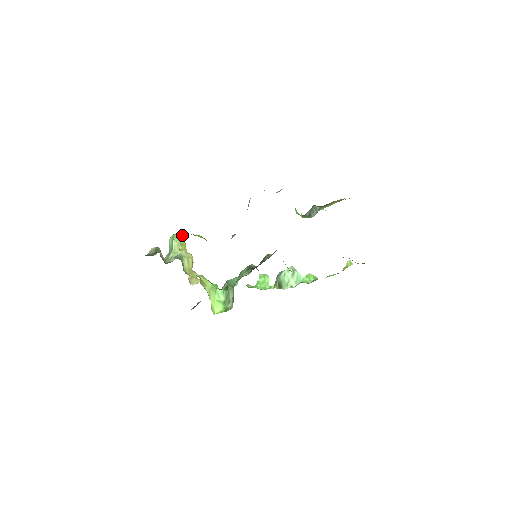
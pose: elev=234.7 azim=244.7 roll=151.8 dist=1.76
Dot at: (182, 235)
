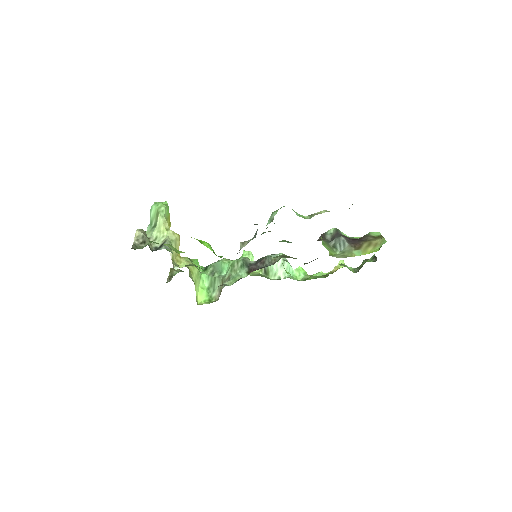
Dot at: (167, 206)
